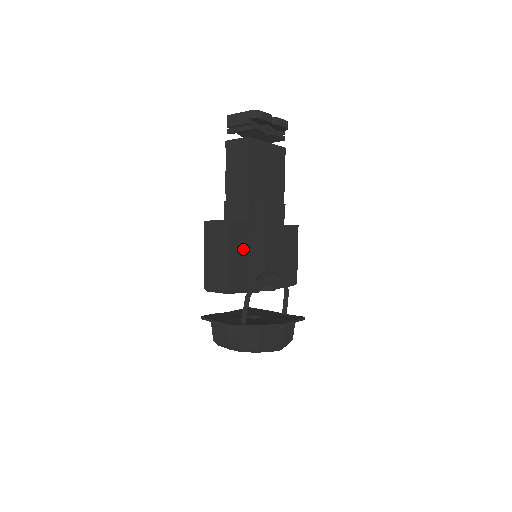
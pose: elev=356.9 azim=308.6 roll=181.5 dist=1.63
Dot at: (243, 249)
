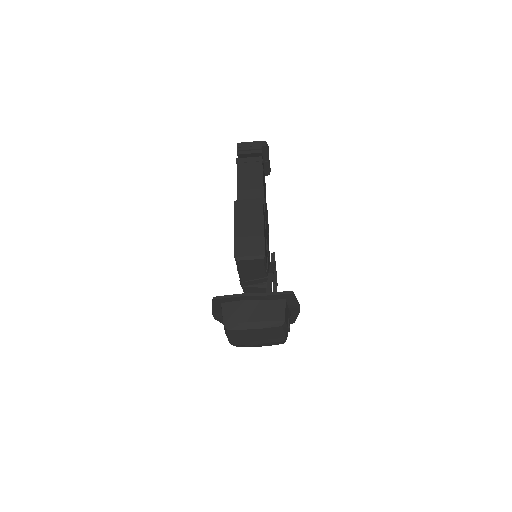
Dot at: (265, 232)
